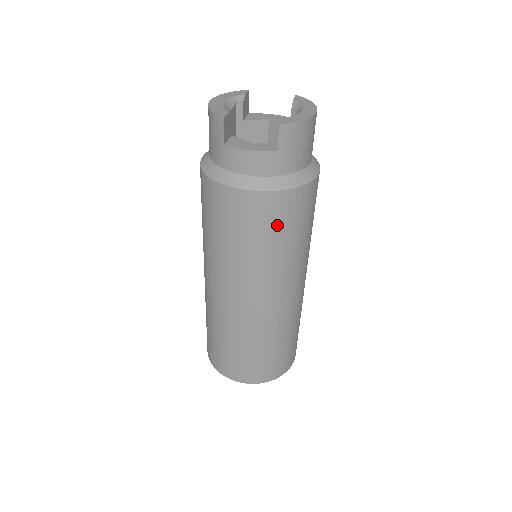
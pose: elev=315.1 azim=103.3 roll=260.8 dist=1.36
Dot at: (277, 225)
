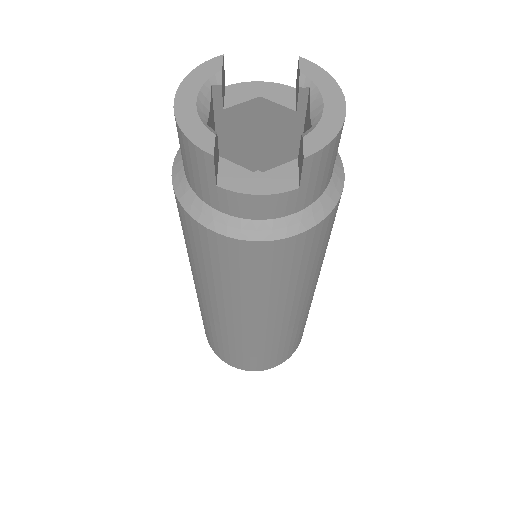
Dot at: (298, 261)
